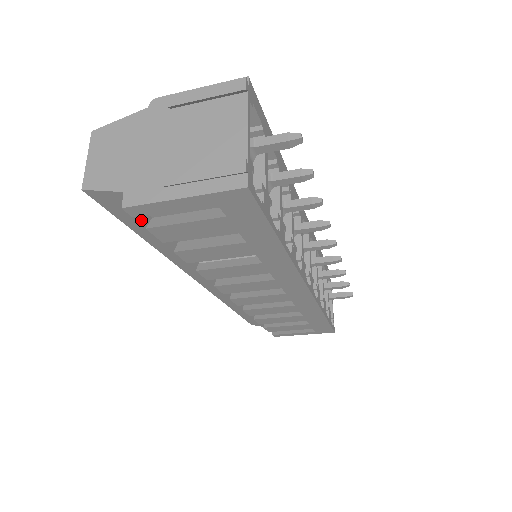
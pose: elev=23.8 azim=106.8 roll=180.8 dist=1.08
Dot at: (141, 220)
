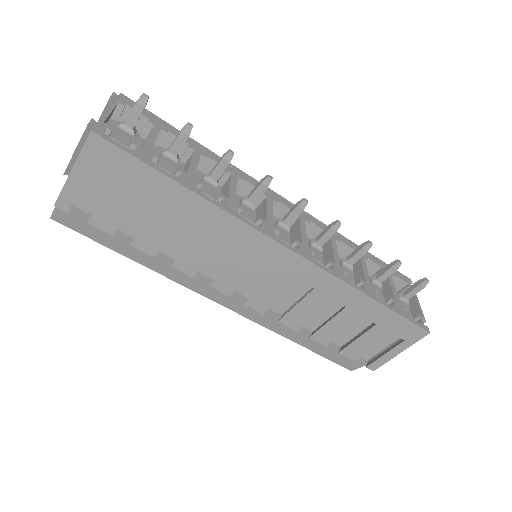
Dot at: occluded
